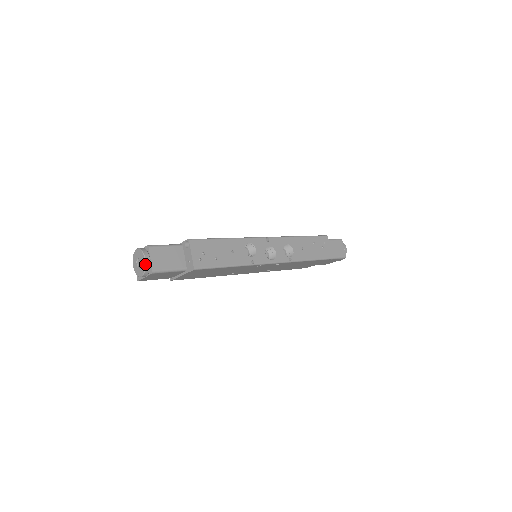
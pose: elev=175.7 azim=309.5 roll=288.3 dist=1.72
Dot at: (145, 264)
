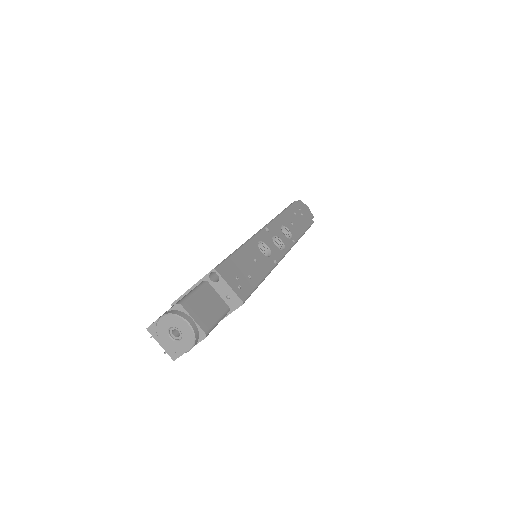
Dot at: (192, 330)
